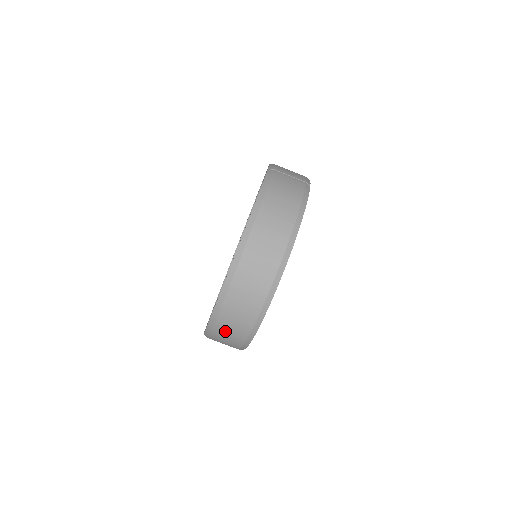
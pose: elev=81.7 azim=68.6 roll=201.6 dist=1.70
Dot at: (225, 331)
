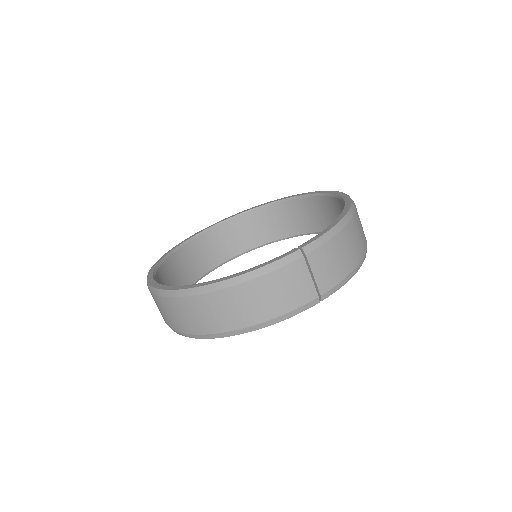
Dot at: occluded
